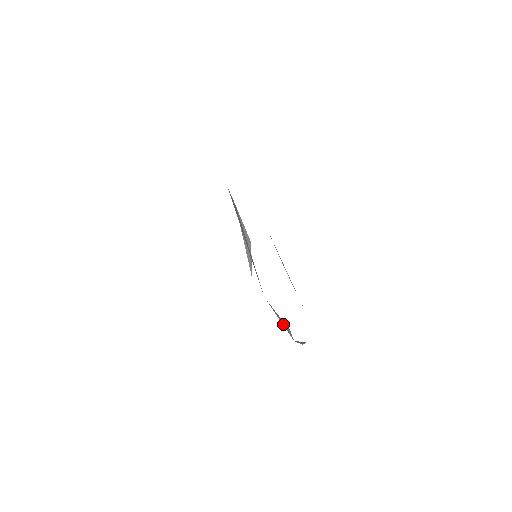
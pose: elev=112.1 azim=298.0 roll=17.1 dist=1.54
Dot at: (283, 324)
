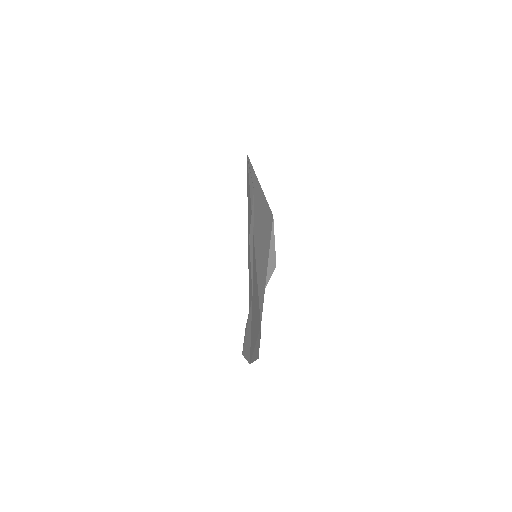
Dot at: (255, 349)
